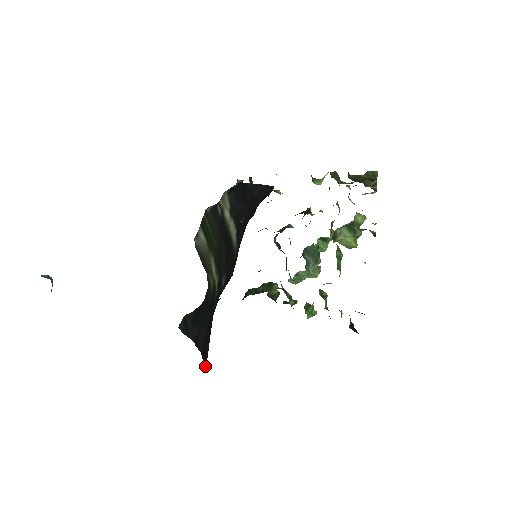
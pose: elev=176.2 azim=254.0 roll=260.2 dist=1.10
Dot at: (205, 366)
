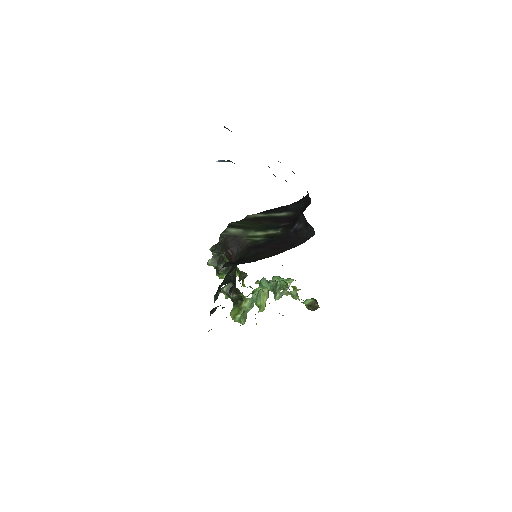
Dot at: (295, 246)
